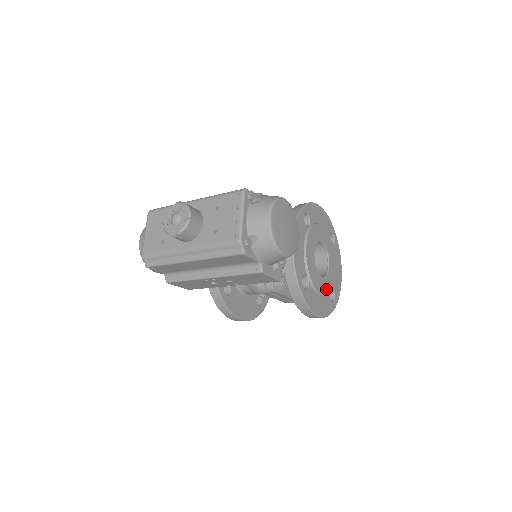
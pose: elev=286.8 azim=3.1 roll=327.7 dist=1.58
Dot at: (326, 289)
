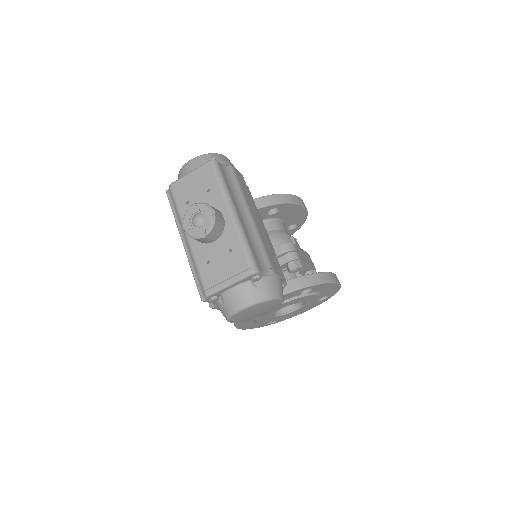
Dot at: (269, 321)
